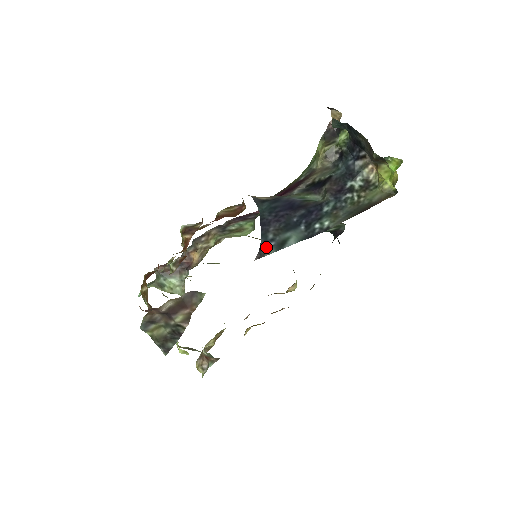
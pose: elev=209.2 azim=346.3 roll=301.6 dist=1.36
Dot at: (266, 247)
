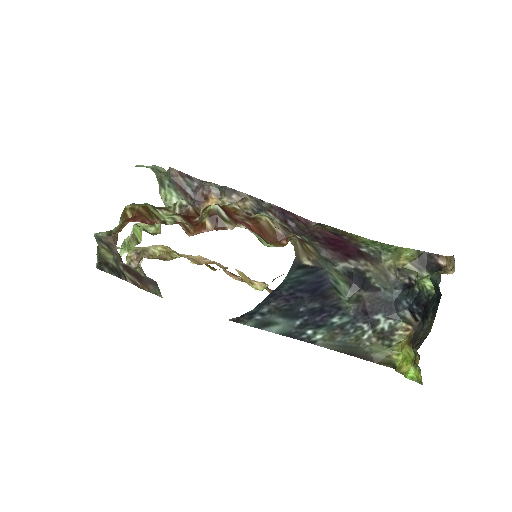
Dot at: (250, 317)
